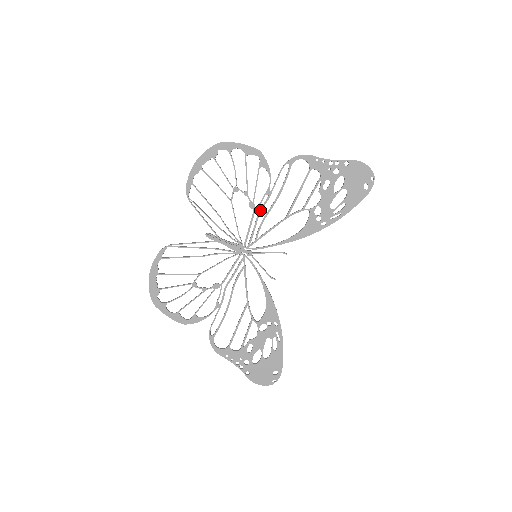
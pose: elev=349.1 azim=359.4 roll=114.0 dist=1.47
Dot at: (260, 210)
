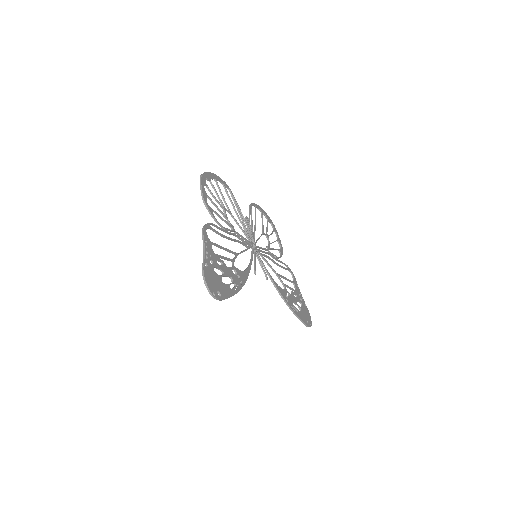
Dot at: (270, 254)
